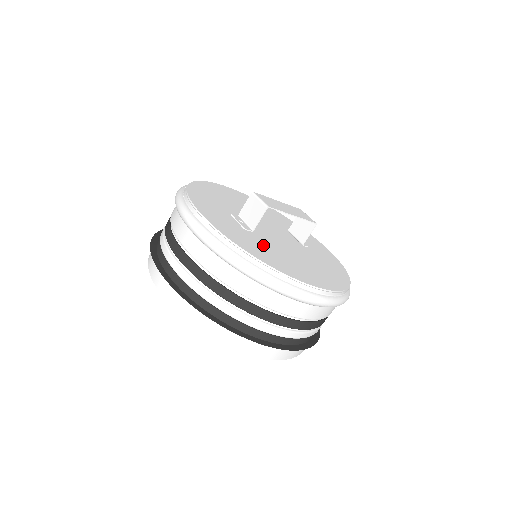
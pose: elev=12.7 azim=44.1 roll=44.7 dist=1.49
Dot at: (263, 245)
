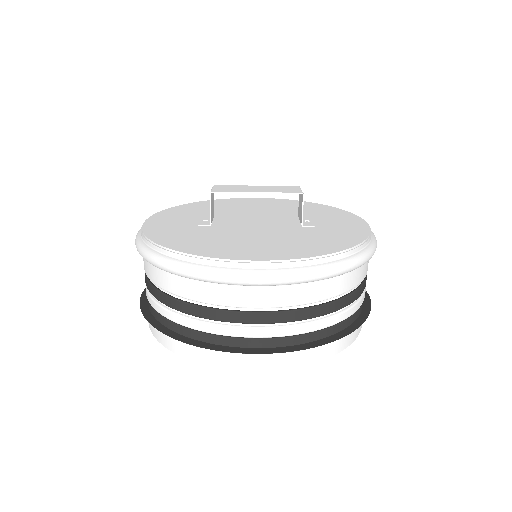
Dot at: (204, 234)
